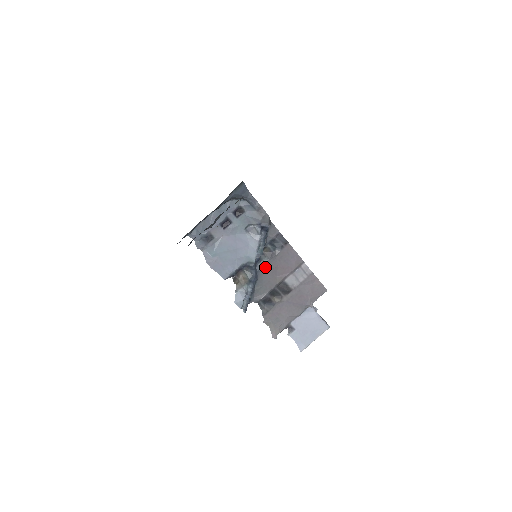
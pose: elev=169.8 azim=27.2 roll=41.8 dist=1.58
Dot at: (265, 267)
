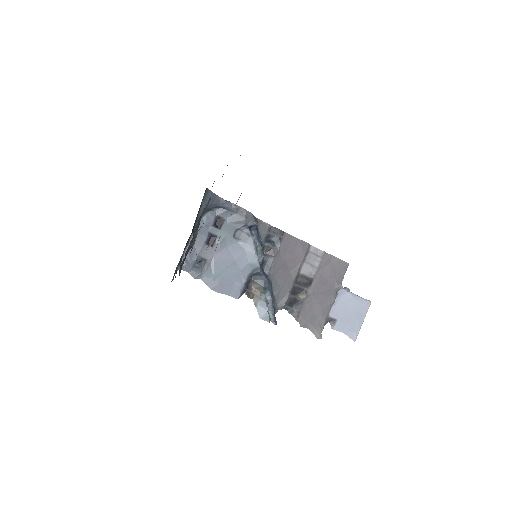
Dot at: (273, 267)
